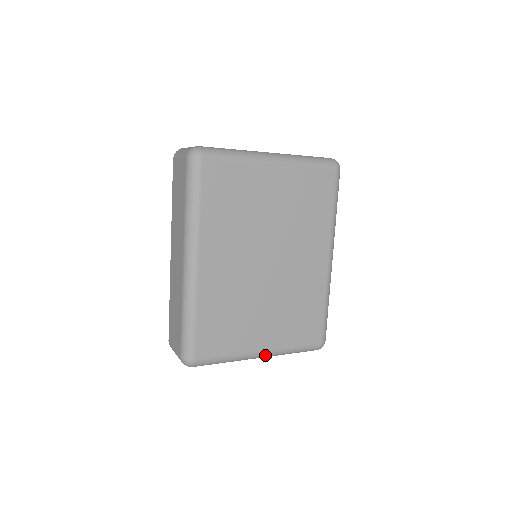
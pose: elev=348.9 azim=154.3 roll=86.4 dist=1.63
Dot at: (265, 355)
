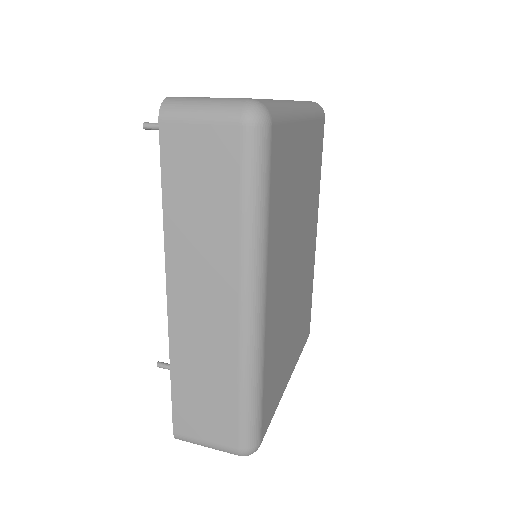
Dot at: occluded
